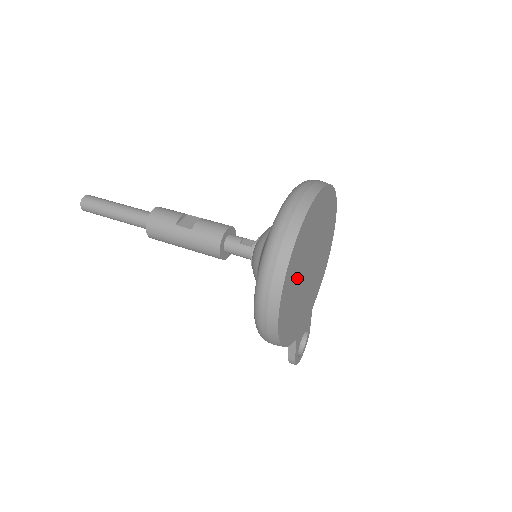
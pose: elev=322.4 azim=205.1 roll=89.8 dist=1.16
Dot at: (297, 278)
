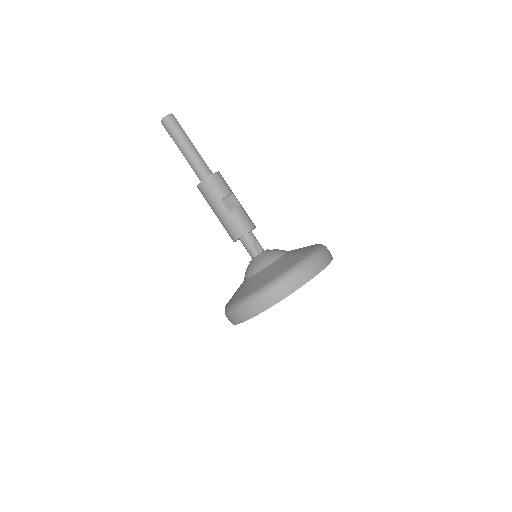
Dot at: occluded
